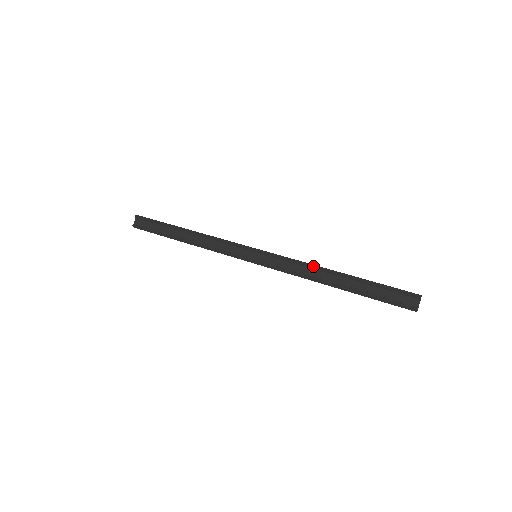
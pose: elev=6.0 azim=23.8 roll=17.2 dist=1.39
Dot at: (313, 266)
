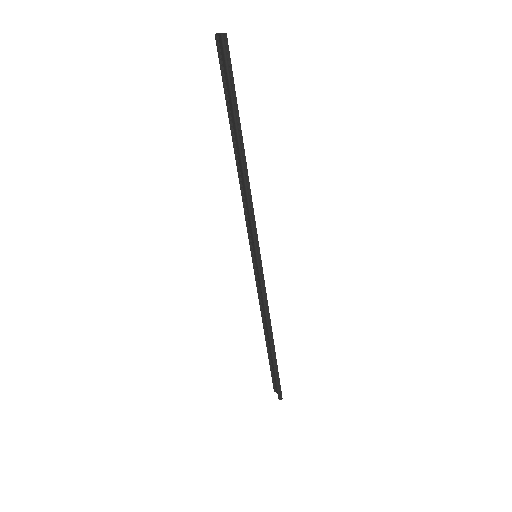
Dot at: (266, 320)
